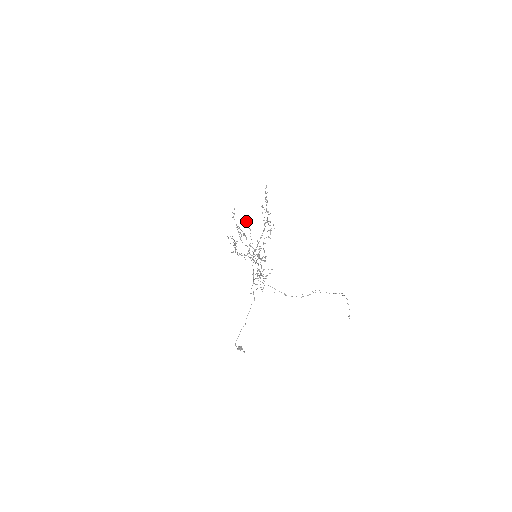
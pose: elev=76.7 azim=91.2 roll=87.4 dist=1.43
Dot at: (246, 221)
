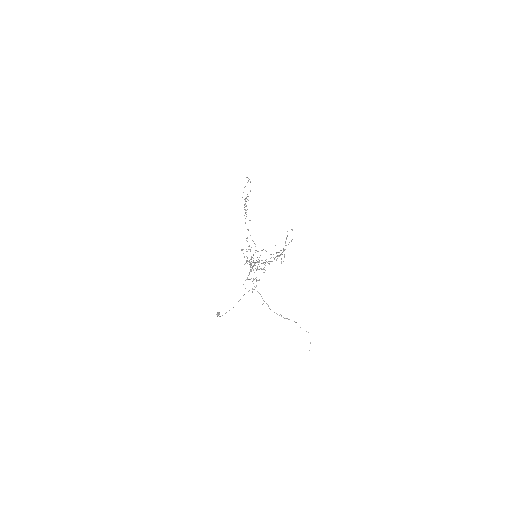
Dot at: (249, 179)
